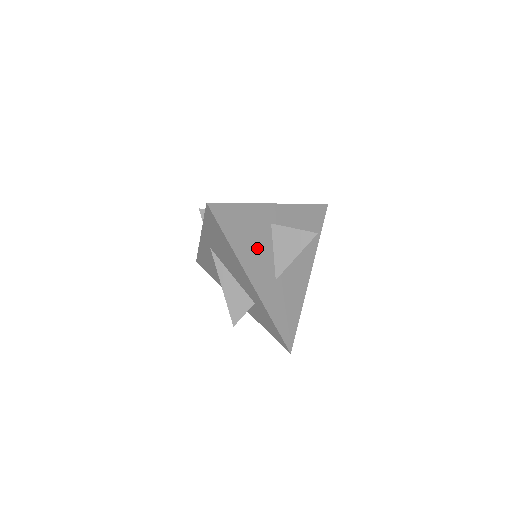
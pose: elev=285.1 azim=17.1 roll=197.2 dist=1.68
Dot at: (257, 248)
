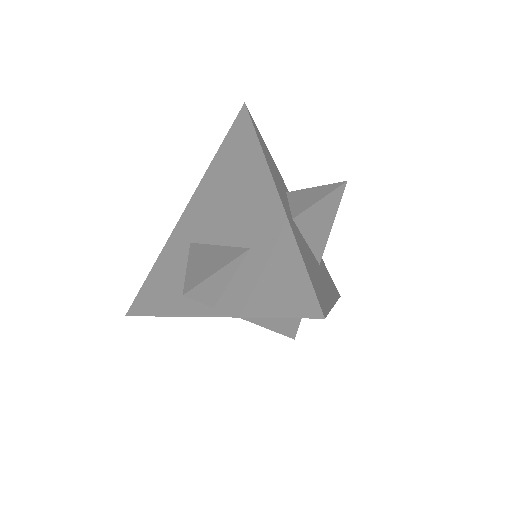
Dot at: (315, 267)
